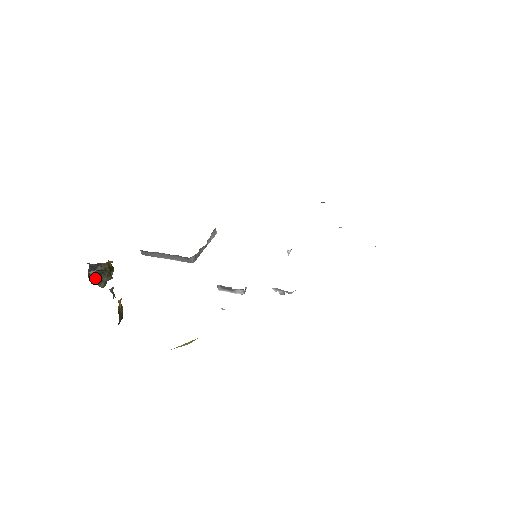
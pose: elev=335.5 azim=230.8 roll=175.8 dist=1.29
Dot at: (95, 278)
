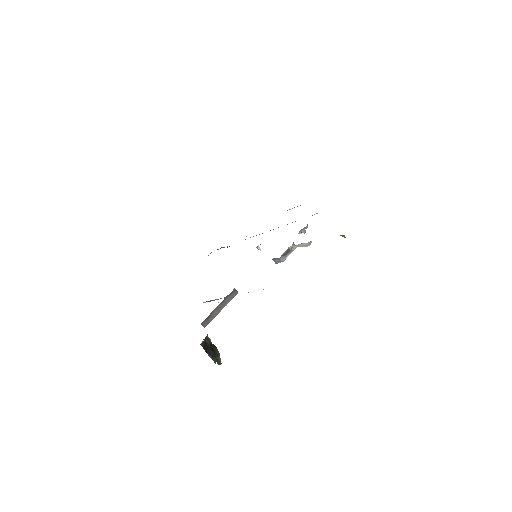
Dot at: (214, 354)
